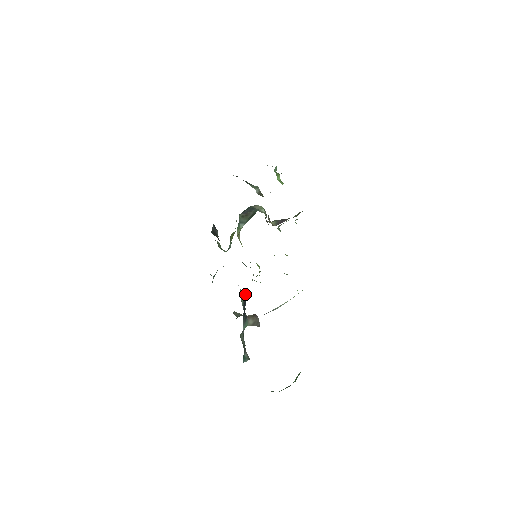
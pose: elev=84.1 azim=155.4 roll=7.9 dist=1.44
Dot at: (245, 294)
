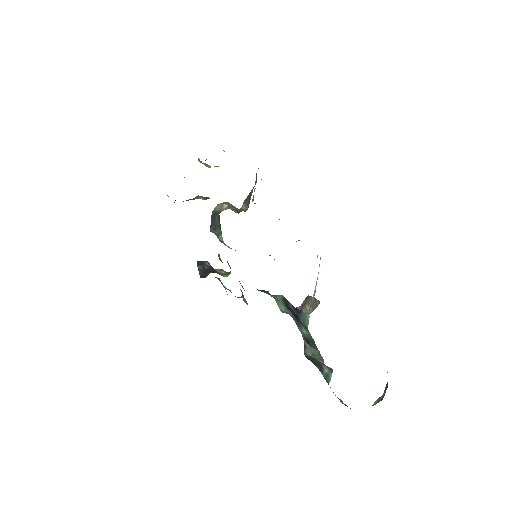
Dot at: (280, 295)
